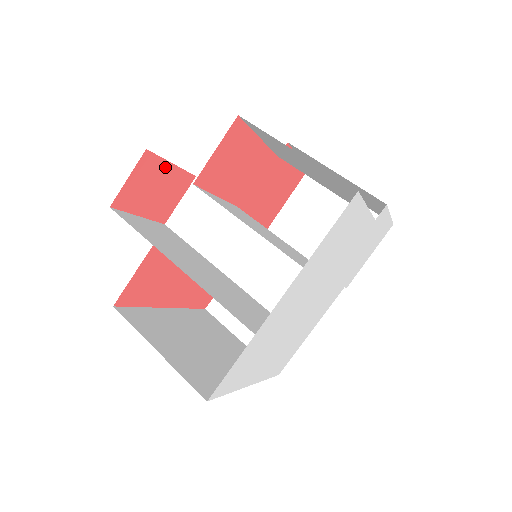
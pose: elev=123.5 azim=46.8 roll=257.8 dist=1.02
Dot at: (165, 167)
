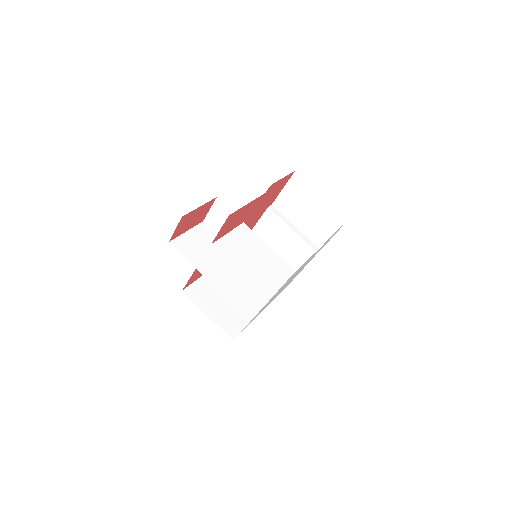
Dot at: (195, 211)
